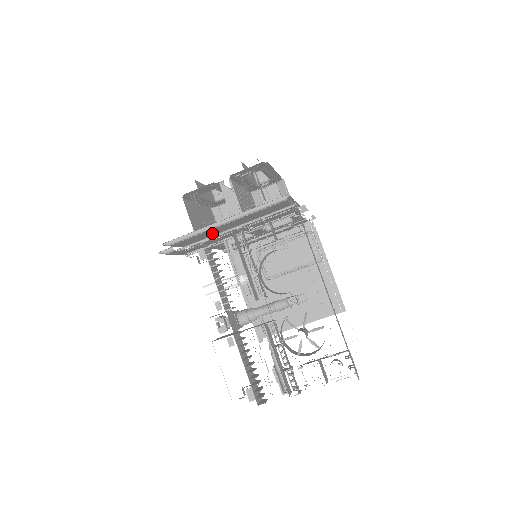
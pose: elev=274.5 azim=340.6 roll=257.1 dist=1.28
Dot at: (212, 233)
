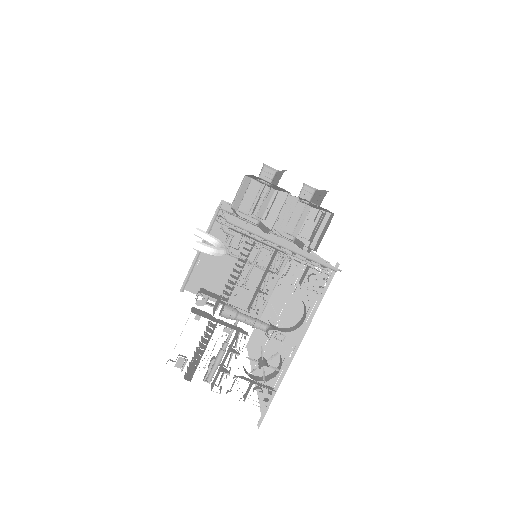
Dot at: occluded
